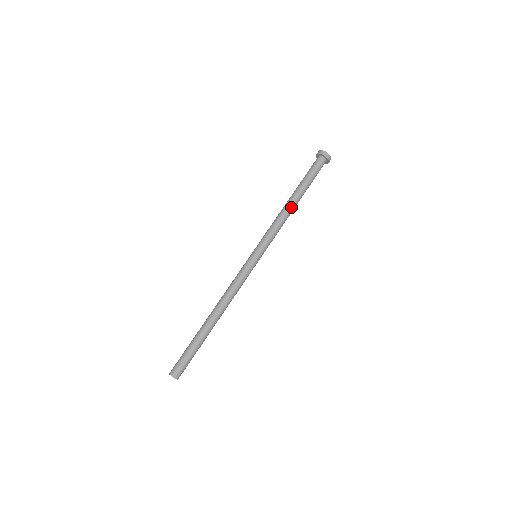
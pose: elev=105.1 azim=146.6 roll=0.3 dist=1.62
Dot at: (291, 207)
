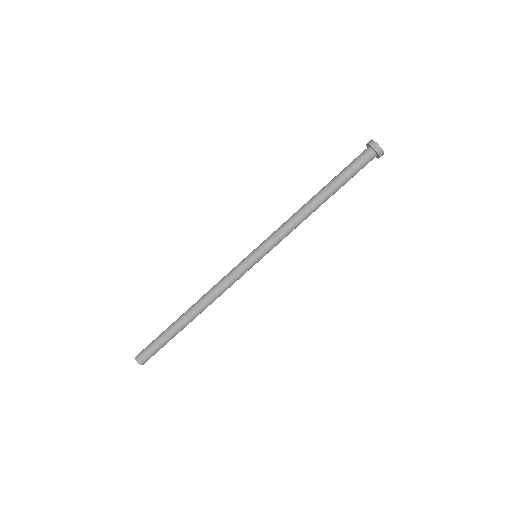
Dot at: (312, 207)
